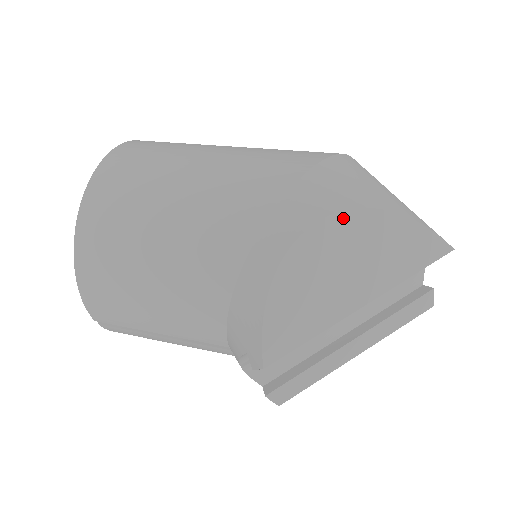
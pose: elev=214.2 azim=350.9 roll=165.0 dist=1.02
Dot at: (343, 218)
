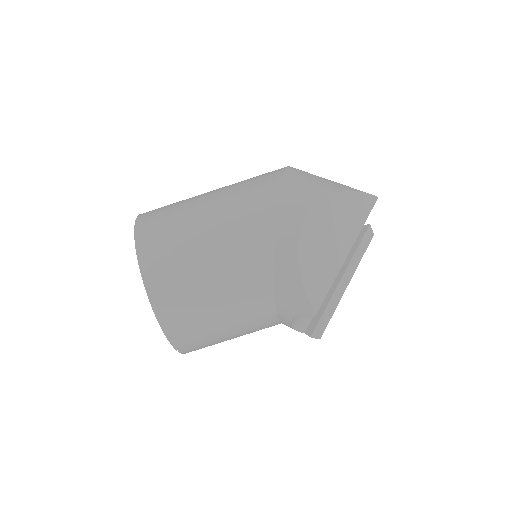
Dot at: (318, 208)
